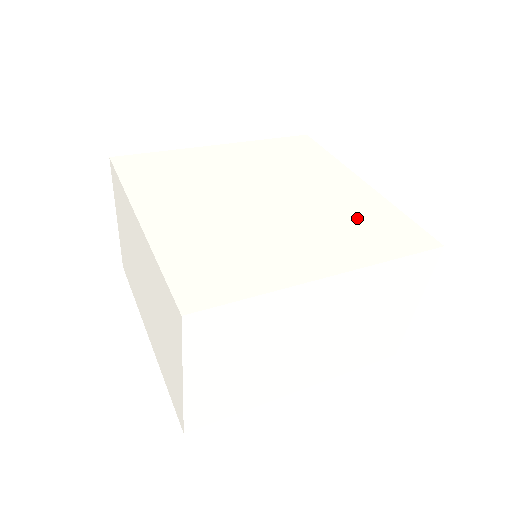
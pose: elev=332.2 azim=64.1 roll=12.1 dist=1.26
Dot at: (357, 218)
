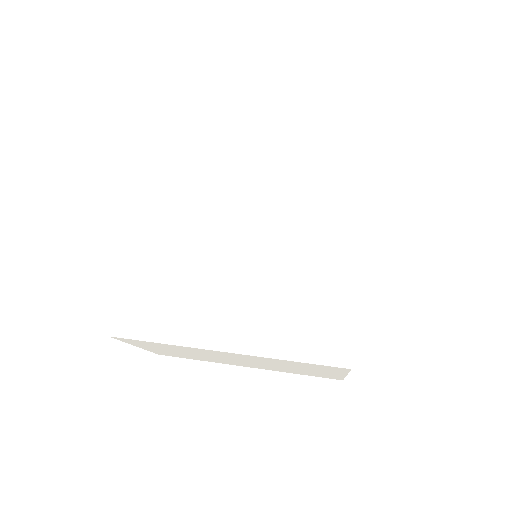
Dot at: (304, 298)
